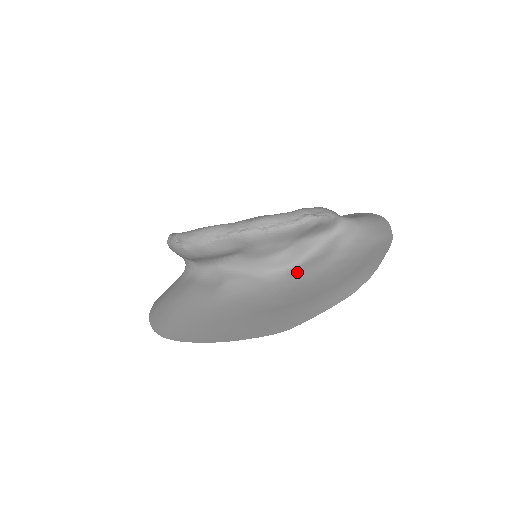
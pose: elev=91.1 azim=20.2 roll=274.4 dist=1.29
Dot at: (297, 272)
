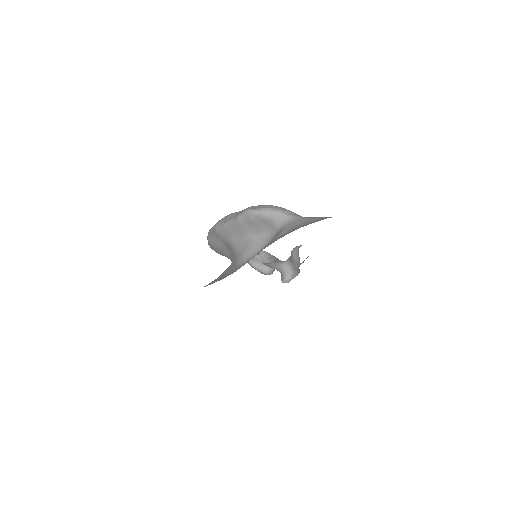
Dot at: occluded
